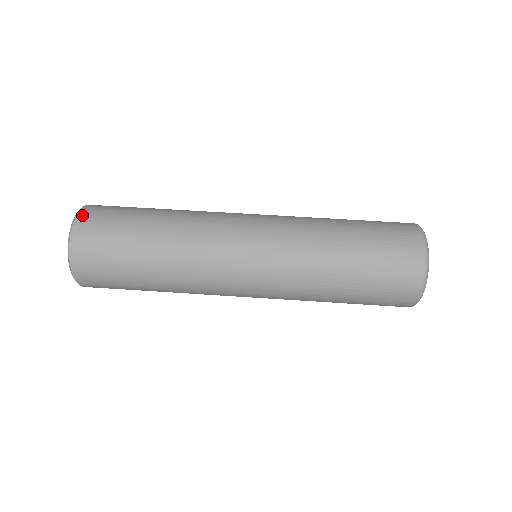
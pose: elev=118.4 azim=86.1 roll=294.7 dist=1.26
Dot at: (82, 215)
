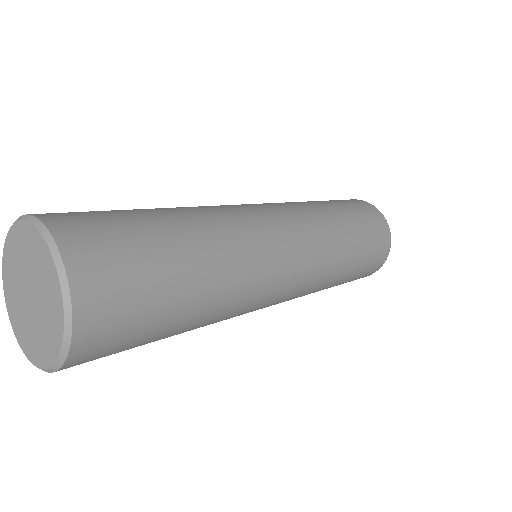
Dot at: occluded
